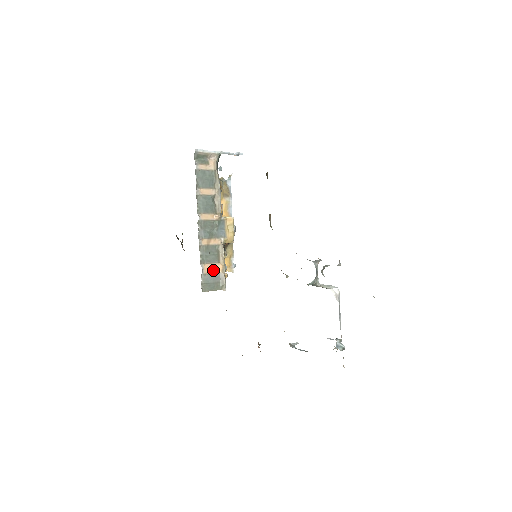
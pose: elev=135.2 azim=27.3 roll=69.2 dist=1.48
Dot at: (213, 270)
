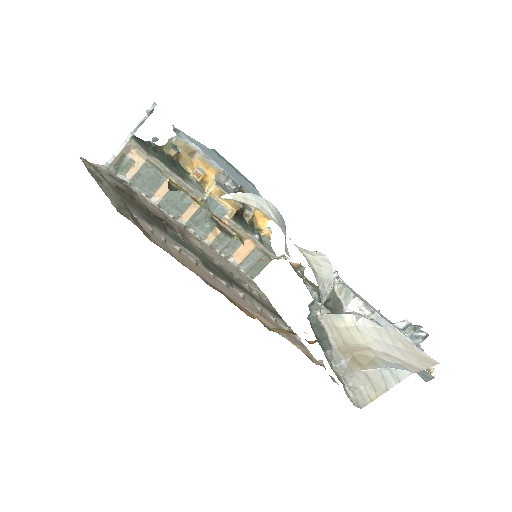
Dot at: (245, 252)
